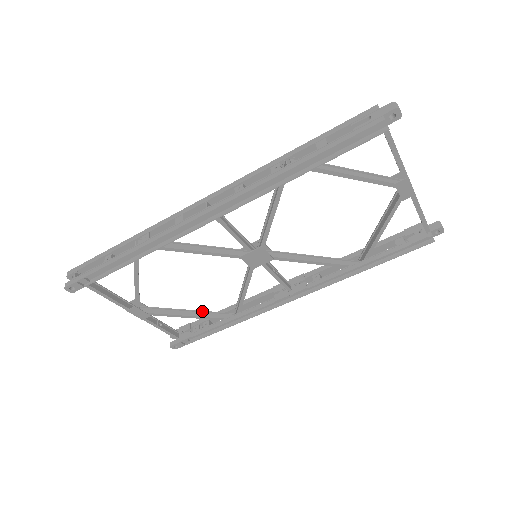
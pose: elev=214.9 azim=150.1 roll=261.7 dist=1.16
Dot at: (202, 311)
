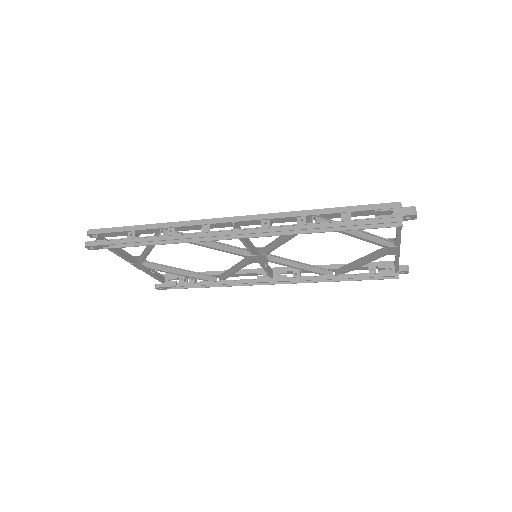
Dot at: (192, 271)
